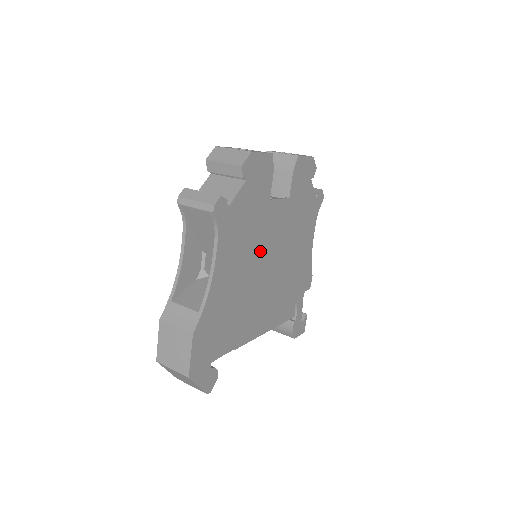
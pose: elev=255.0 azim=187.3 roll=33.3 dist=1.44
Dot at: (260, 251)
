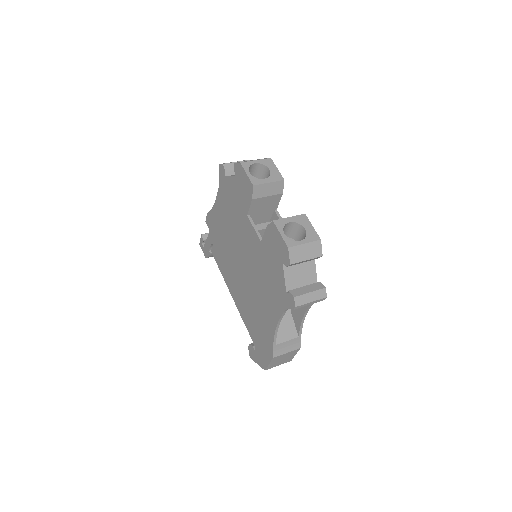
Dot at: occluded
